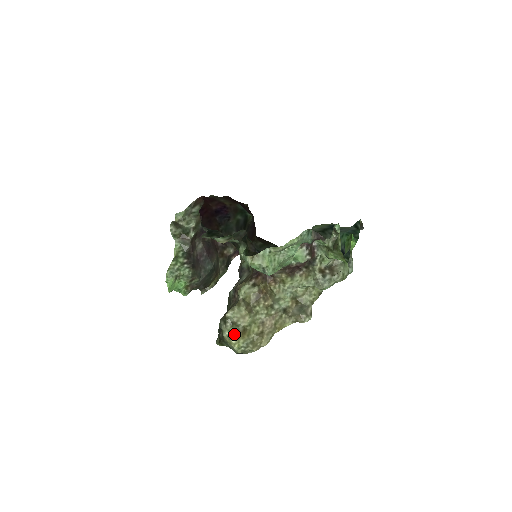
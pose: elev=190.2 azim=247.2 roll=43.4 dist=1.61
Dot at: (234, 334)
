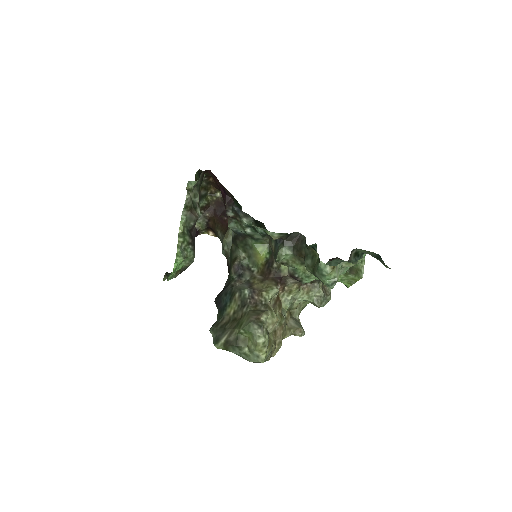
Dot at: (268, 341)
